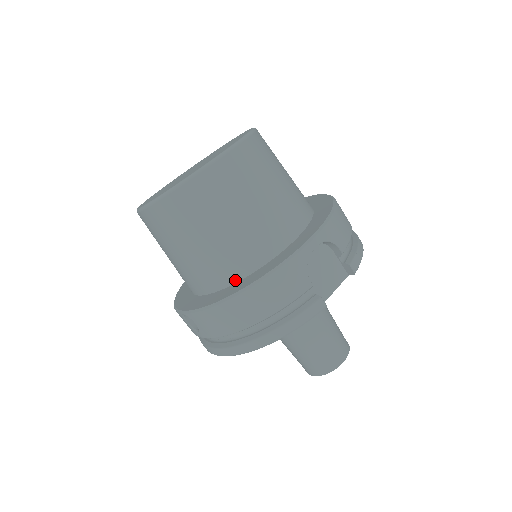
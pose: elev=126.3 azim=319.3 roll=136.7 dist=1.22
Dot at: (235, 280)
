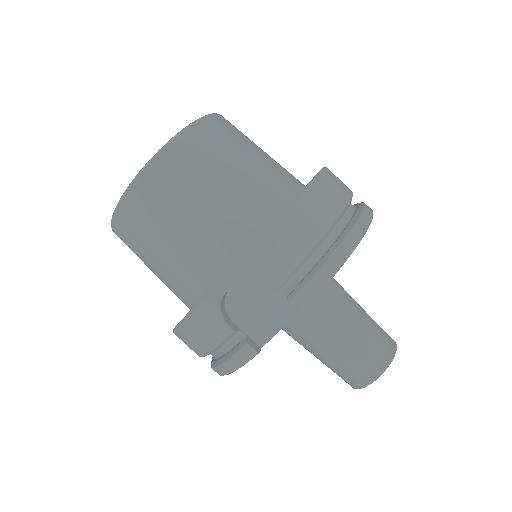
Dot at: (190, 306)
